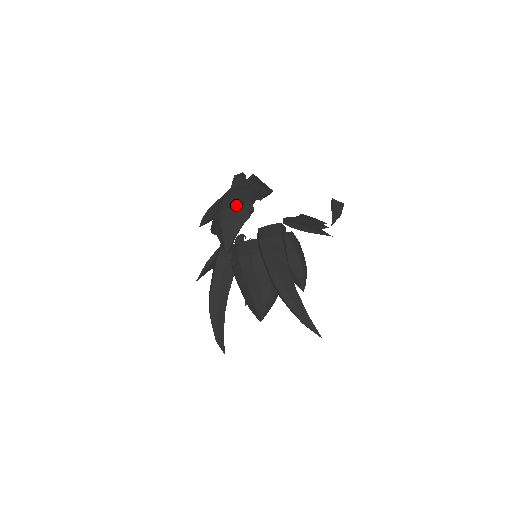
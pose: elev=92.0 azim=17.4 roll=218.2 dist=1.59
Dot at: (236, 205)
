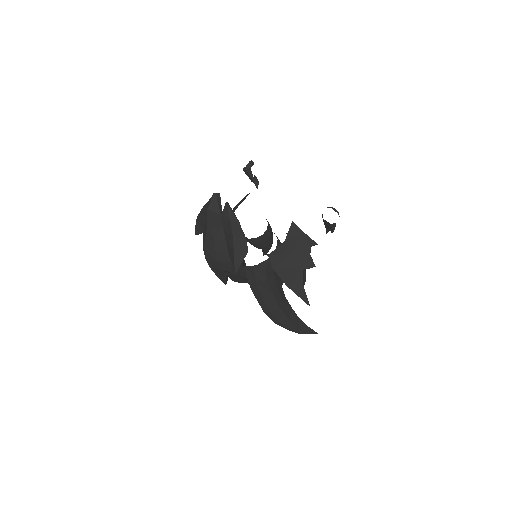
Dot at: (217, 260)
